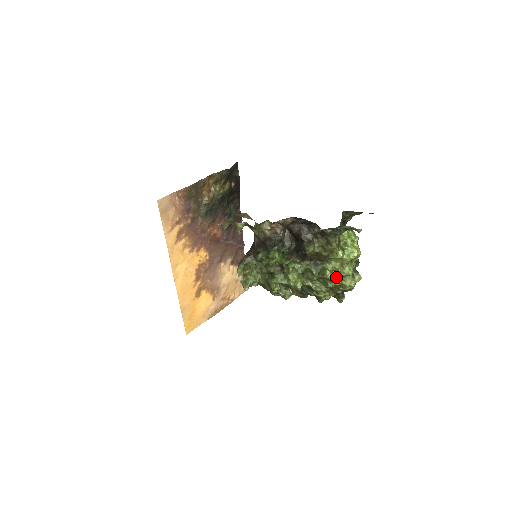
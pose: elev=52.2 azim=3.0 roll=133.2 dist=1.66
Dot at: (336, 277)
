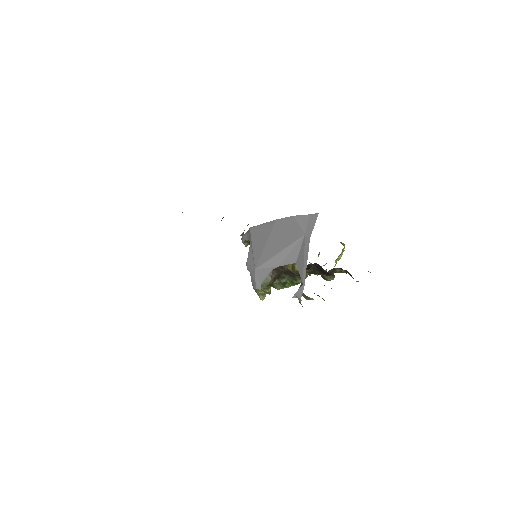
Dot at: occluded
